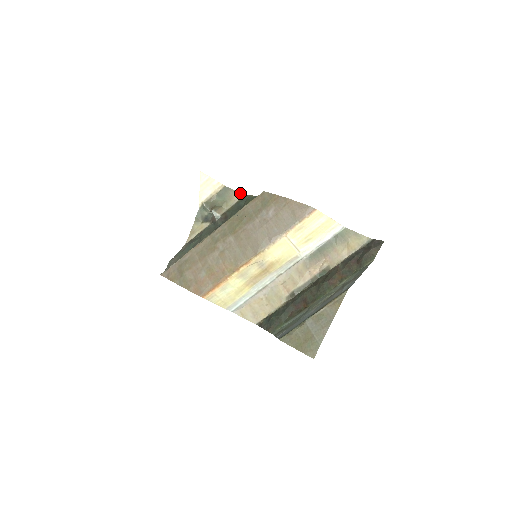
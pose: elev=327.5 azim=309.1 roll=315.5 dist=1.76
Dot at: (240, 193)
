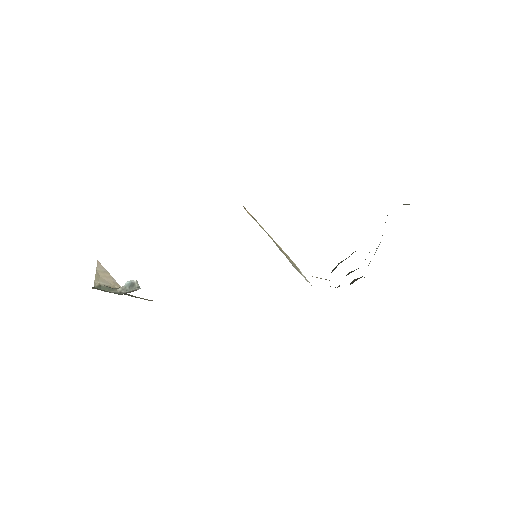
Dot at: (150, 300)
